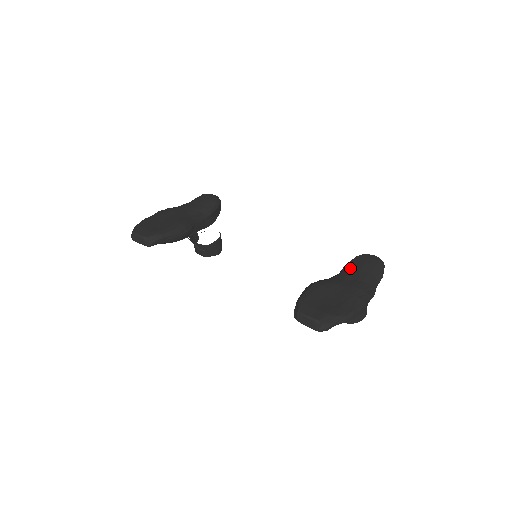
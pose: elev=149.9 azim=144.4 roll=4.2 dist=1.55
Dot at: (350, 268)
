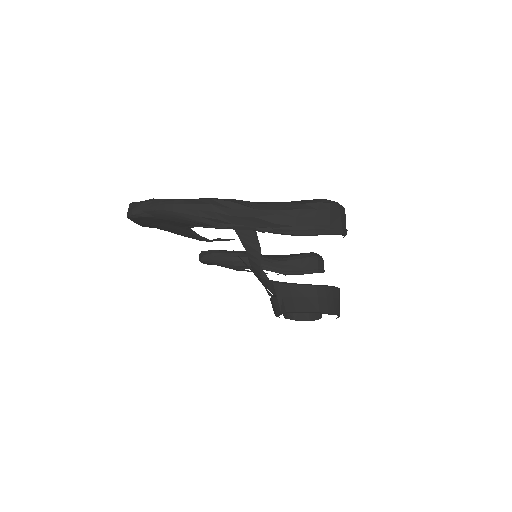
Dot at: occluded
